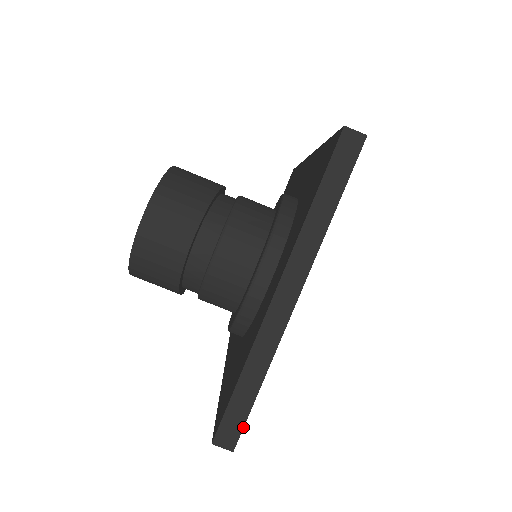
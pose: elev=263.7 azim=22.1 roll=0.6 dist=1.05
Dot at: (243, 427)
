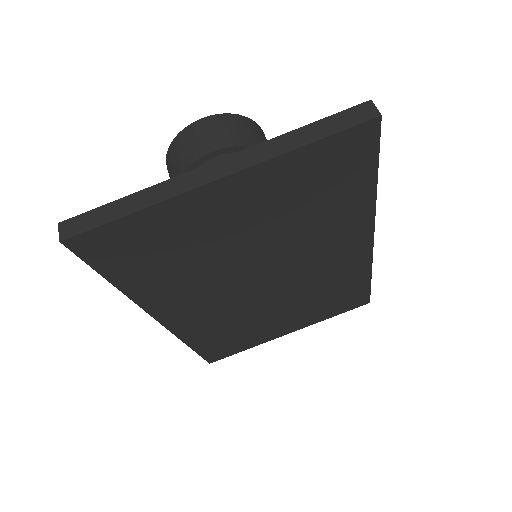
Dot at: (86, 231)
